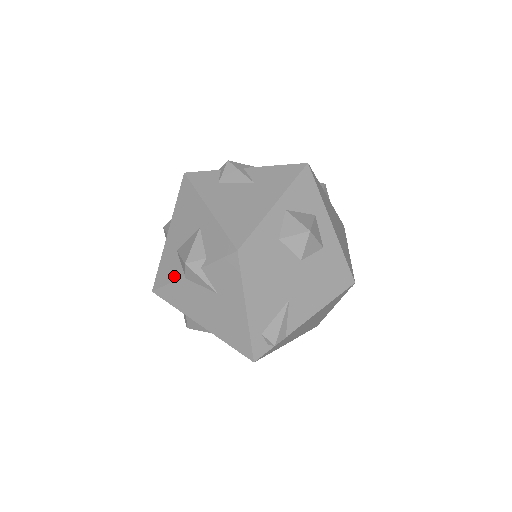
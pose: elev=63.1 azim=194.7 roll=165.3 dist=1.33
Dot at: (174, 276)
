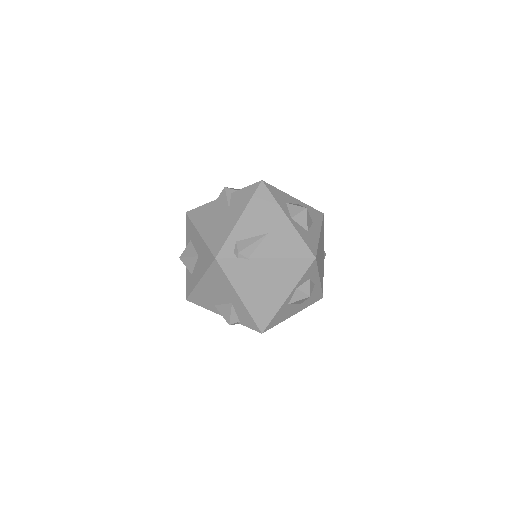
Dot at: occluded
